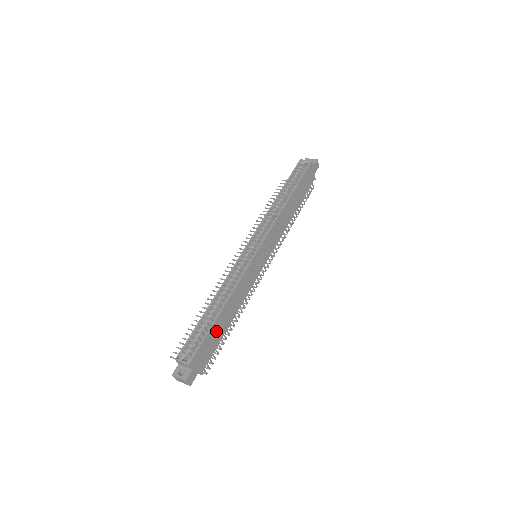
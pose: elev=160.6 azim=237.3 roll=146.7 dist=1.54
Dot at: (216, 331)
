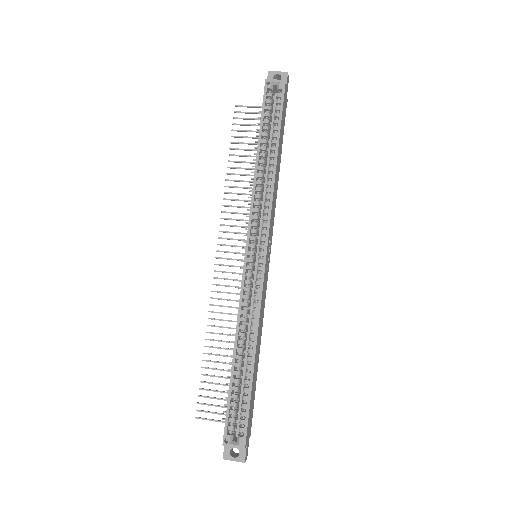
Dot at: (253, 386)
